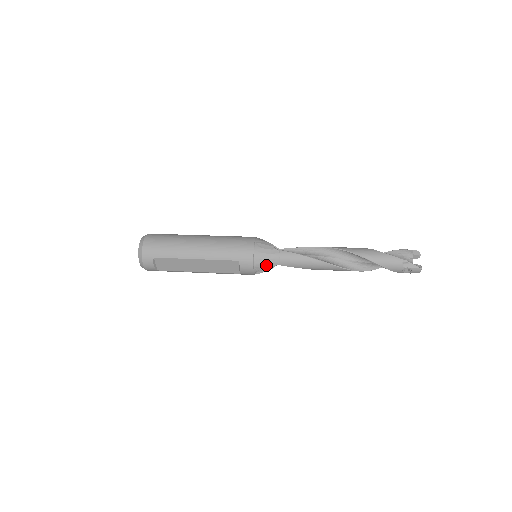
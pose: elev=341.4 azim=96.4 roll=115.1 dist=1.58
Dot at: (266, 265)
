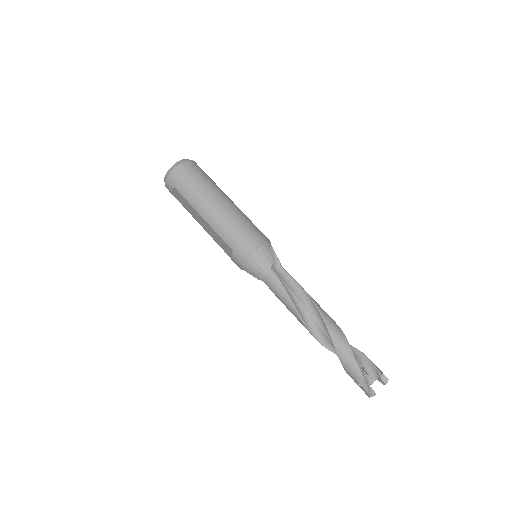
Dot at: (253, 273)
